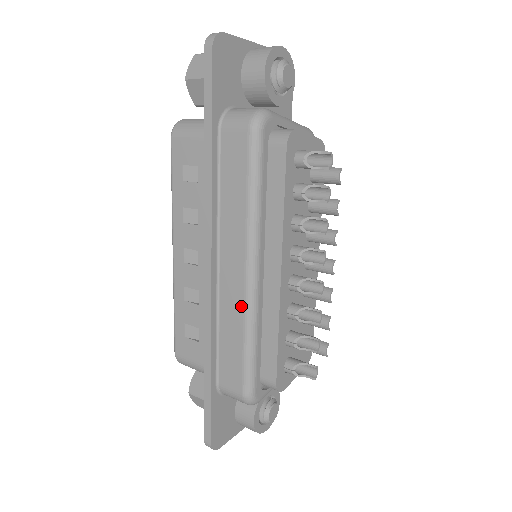
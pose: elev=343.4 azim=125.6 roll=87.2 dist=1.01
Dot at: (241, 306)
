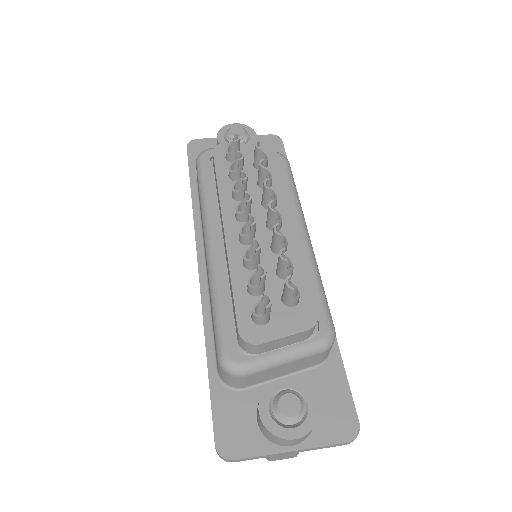
Dot at: (208, 275)
